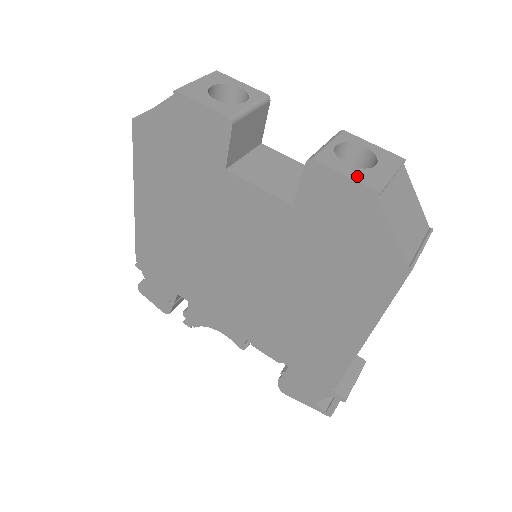
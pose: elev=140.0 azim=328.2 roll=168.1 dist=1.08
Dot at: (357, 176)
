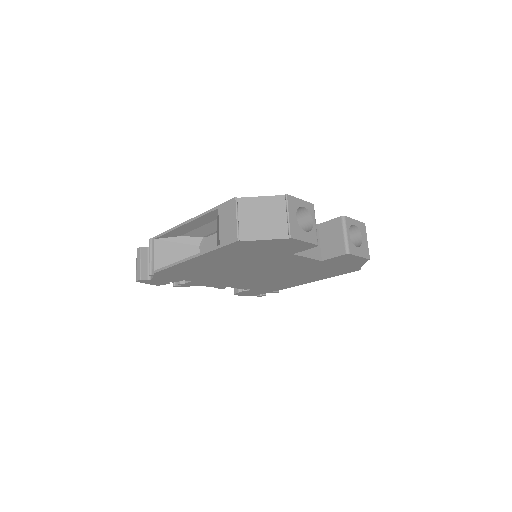
Dot at: (362, 254)
